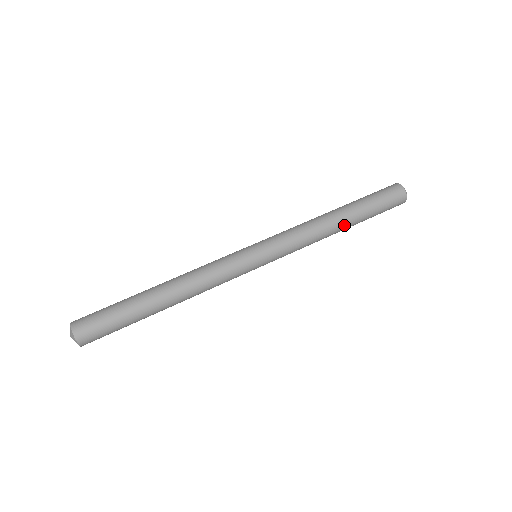
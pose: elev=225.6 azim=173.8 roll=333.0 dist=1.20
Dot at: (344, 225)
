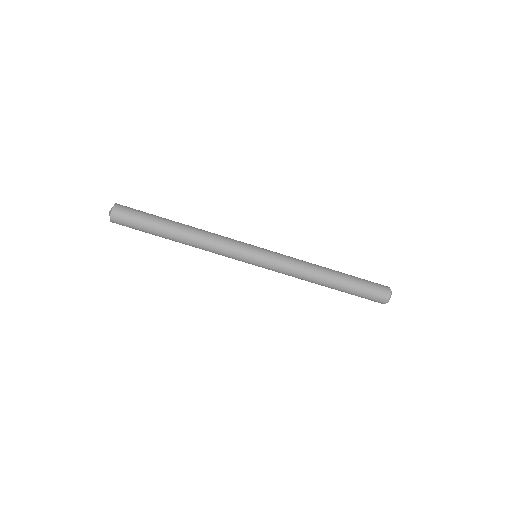
Dot at: (327, 286)
